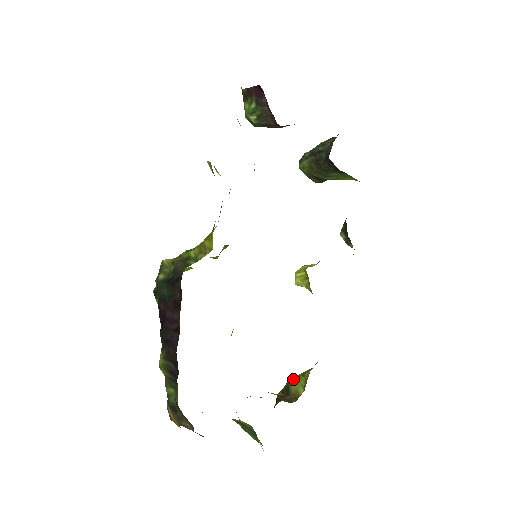
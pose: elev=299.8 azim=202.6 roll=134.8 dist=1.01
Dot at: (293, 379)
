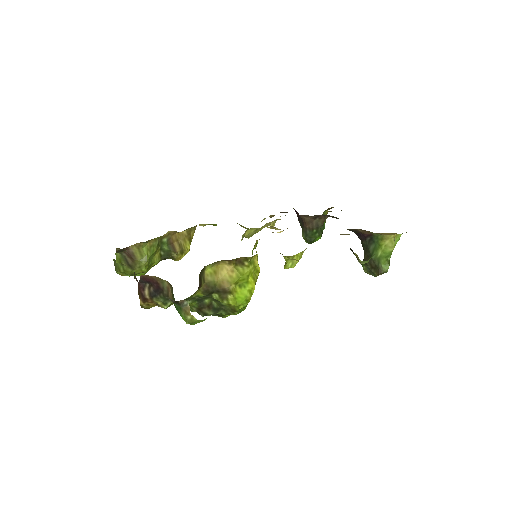
Dot at: occluded
